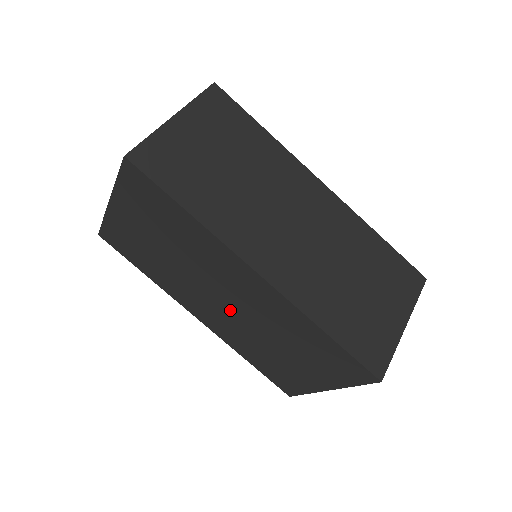
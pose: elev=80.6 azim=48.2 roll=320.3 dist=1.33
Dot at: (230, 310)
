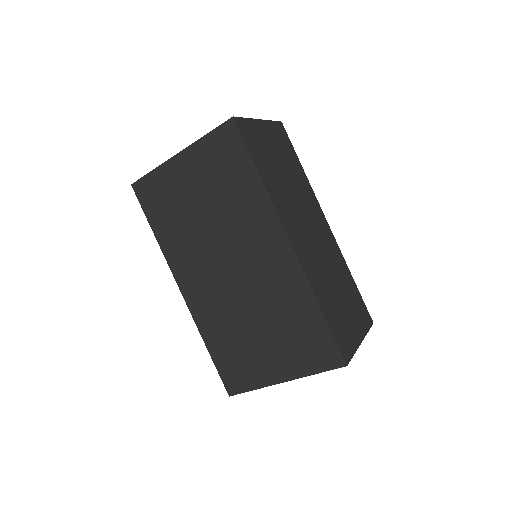
Dot at: (231, 281)
